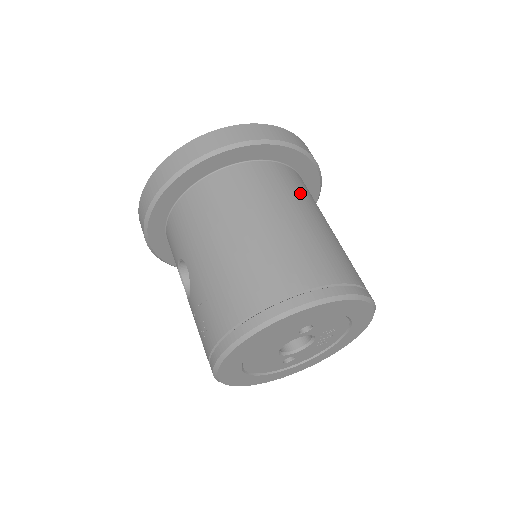
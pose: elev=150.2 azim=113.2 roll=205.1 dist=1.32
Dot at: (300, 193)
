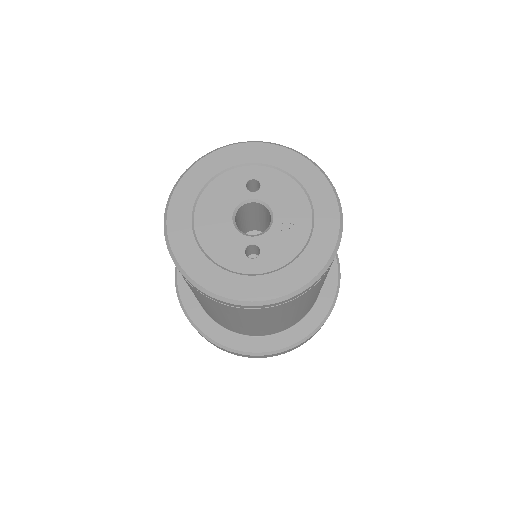
Dot at: occluded
